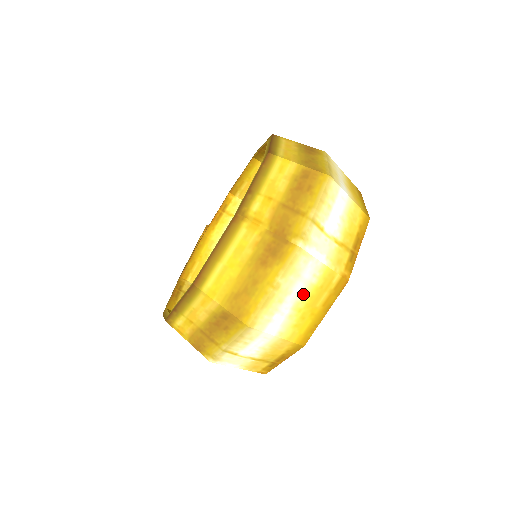
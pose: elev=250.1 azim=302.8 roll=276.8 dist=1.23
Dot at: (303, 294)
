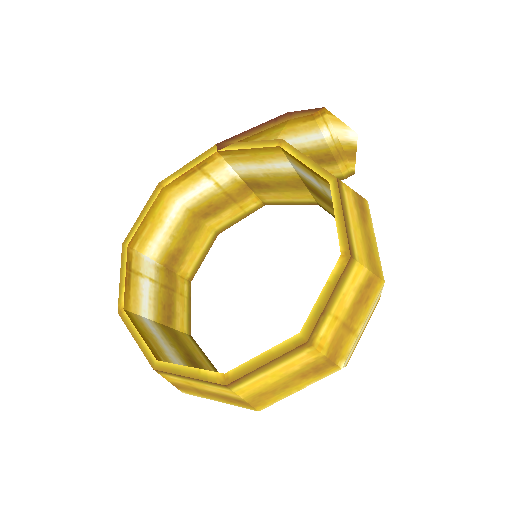
Dot at: occluded
